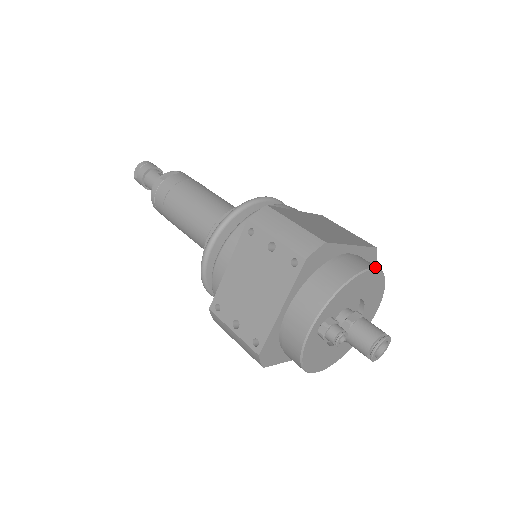
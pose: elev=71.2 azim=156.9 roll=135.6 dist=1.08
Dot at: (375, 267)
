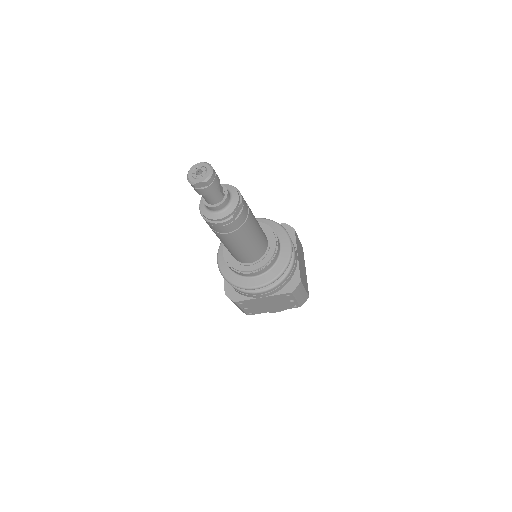
Dot at: occluded
